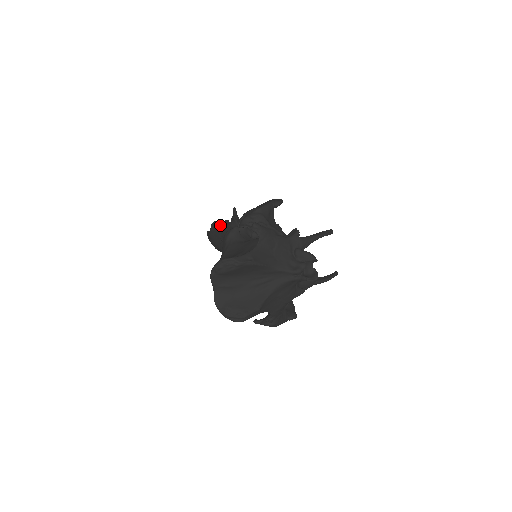
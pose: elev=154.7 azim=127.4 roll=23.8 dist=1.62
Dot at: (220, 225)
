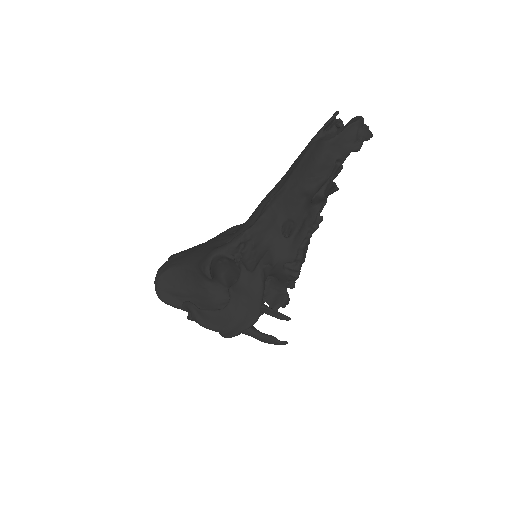
Dot at: (309, 171)
